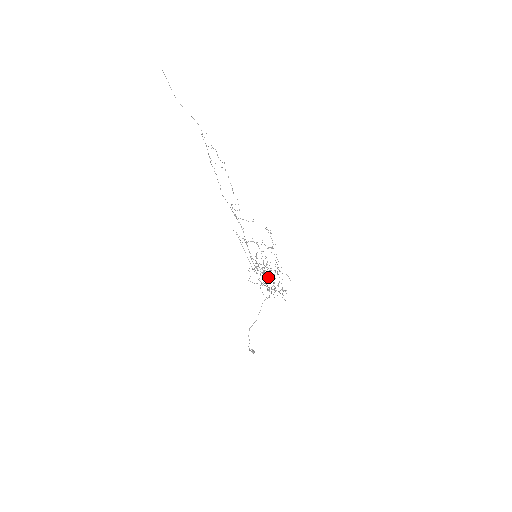
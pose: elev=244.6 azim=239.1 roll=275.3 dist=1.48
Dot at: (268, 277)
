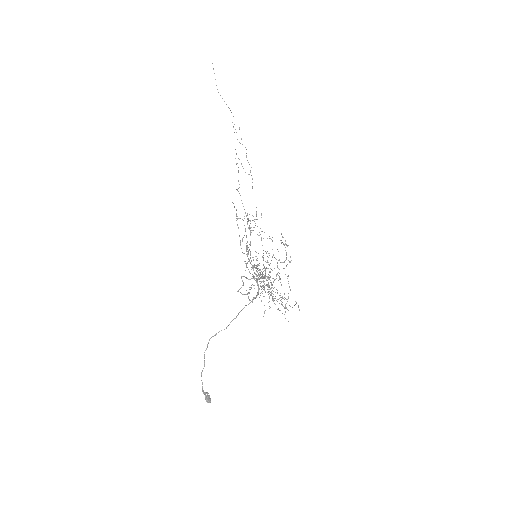
Dot at: occluded
